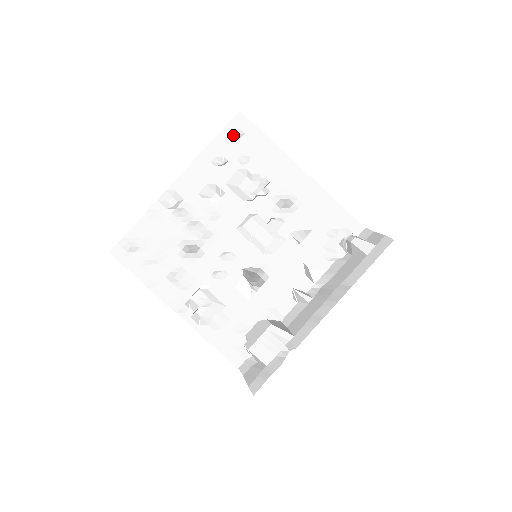
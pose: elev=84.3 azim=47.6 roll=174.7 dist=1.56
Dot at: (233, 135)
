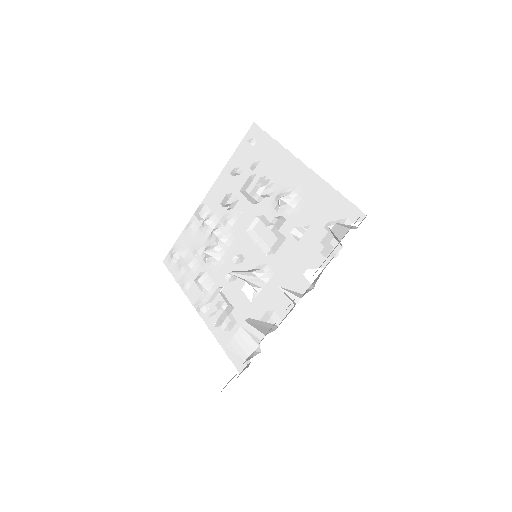
Dot at: (248, 146)
